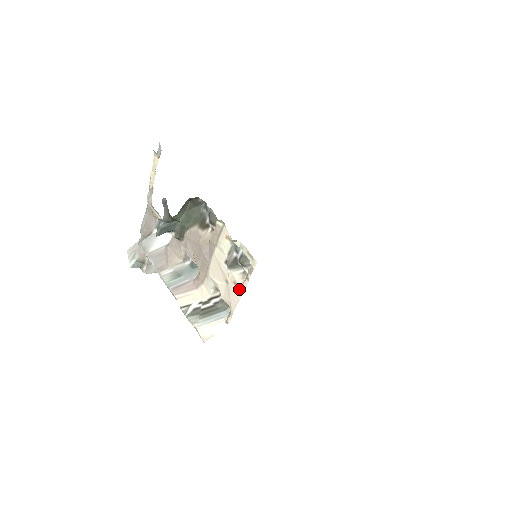
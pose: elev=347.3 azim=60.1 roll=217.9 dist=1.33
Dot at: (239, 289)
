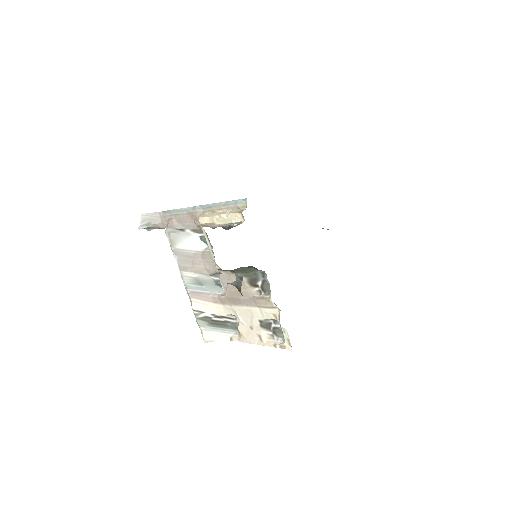
Dot at: (261, 341)
